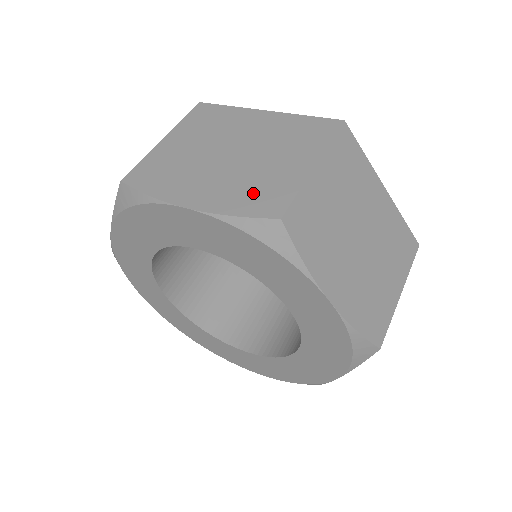
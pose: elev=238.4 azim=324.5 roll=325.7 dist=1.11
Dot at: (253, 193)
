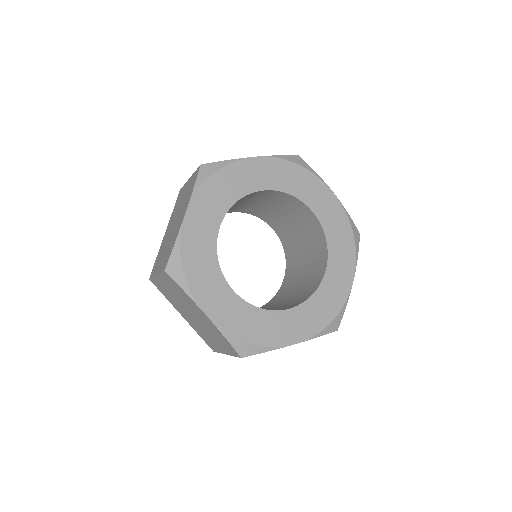
Dot at: occluded
